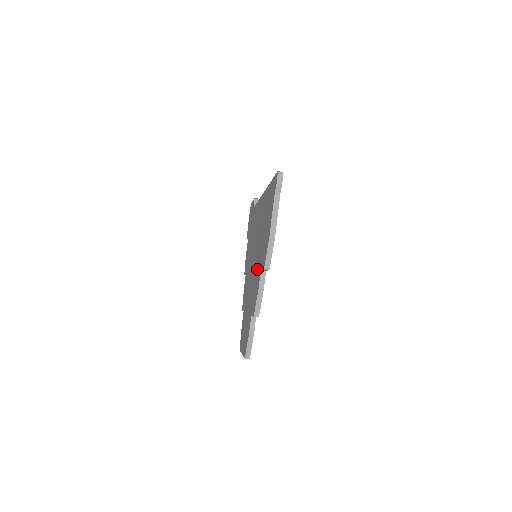
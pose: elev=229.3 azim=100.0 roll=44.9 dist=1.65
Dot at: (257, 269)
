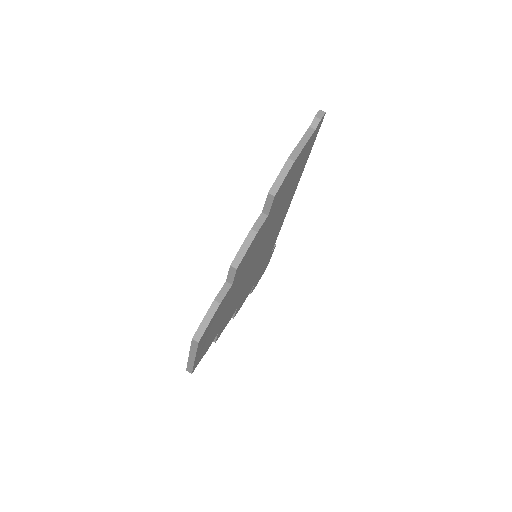
Dot at: occluded
